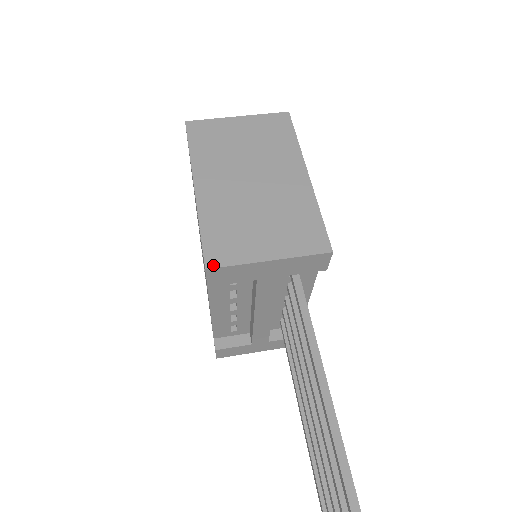
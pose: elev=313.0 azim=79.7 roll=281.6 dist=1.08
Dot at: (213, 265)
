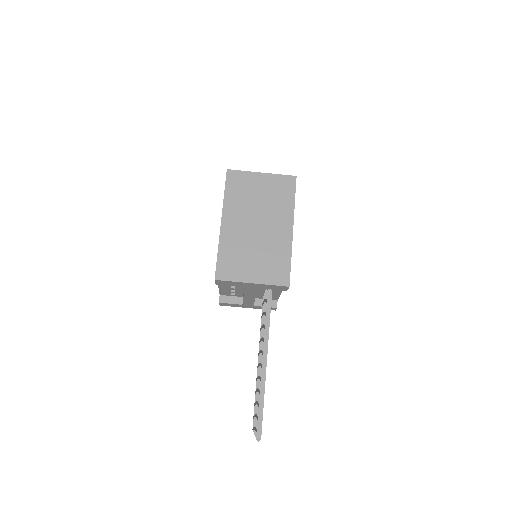
Dot at: (219, 278)
